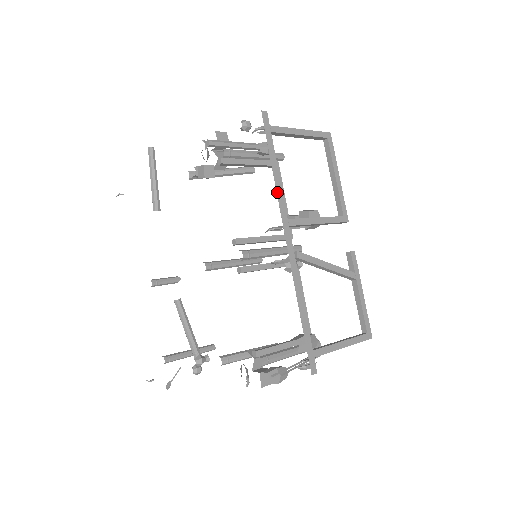
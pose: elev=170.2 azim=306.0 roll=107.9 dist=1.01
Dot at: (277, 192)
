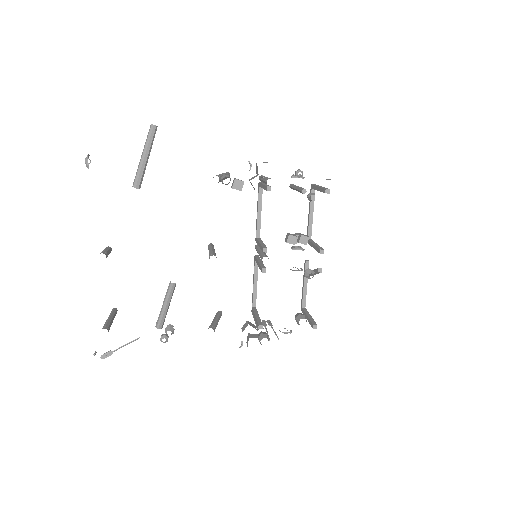
Dot at: occluded
